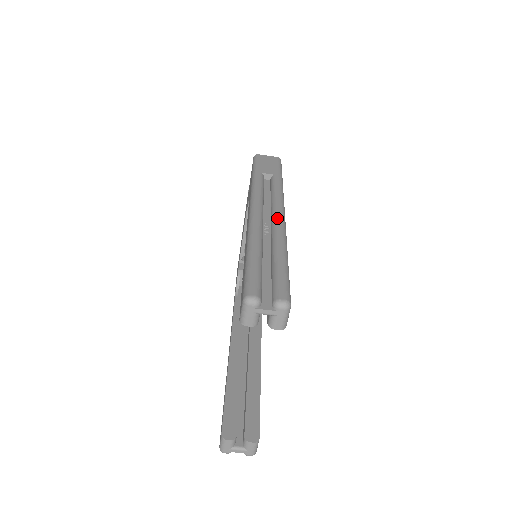
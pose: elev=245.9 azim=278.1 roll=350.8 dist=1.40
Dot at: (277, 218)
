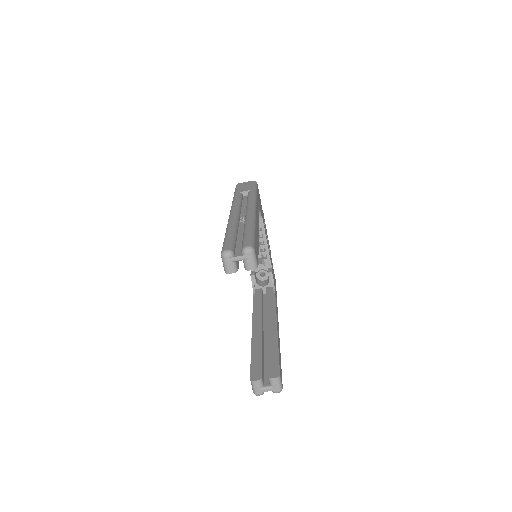
Dot at: (248, 211)
